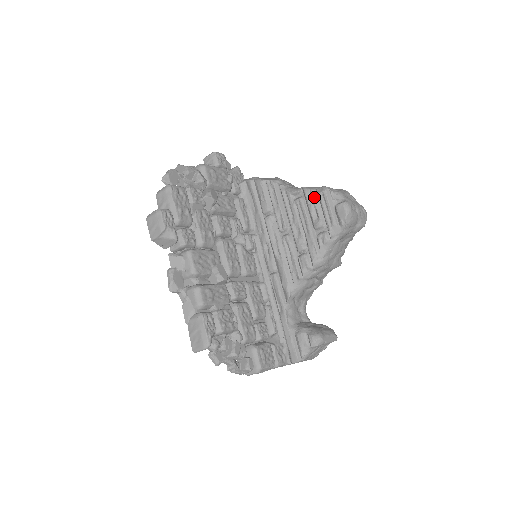
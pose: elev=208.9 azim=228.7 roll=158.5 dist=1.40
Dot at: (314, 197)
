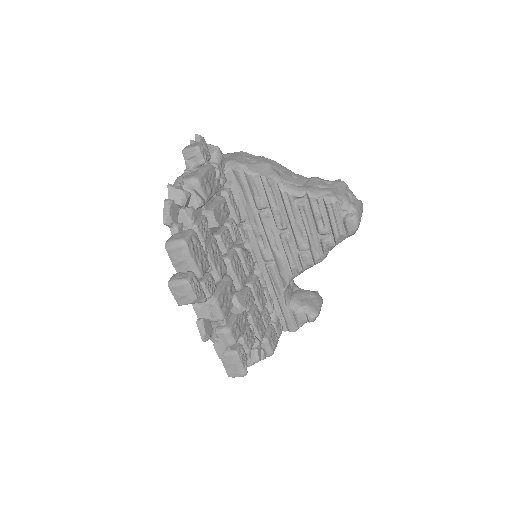
Dot at: (321, 206)
